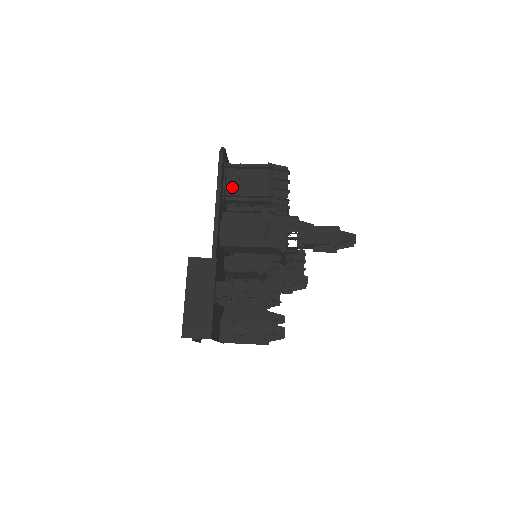
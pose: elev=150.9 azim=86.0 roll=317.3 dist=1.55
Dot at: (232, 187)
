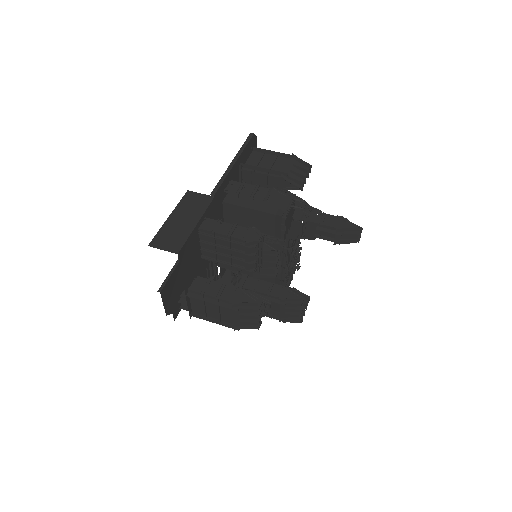
Dot at: (252, 163)
